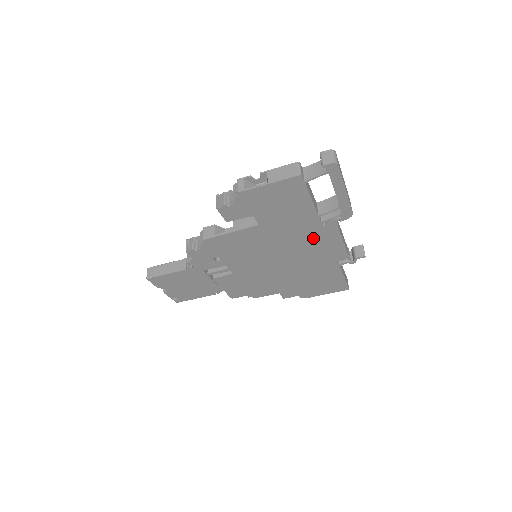
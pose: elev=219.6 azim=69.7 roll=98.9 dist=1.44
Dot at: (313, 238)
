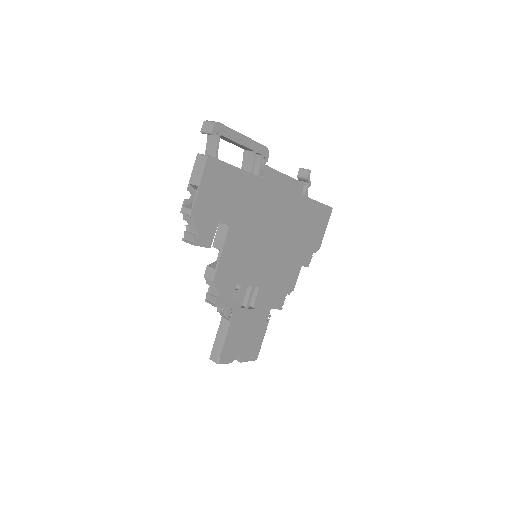
Dot at: (268, 195)
